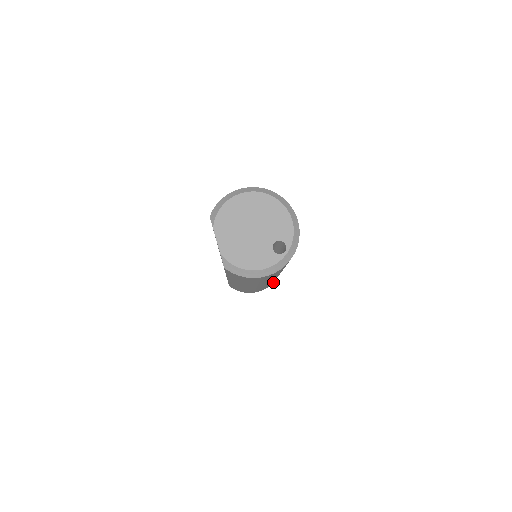
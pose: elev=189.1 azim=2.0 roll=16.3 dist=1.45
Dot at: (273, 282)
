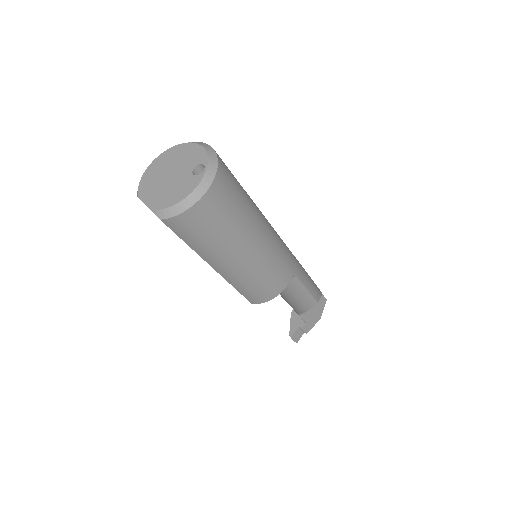
Dot at: (298, 279)
